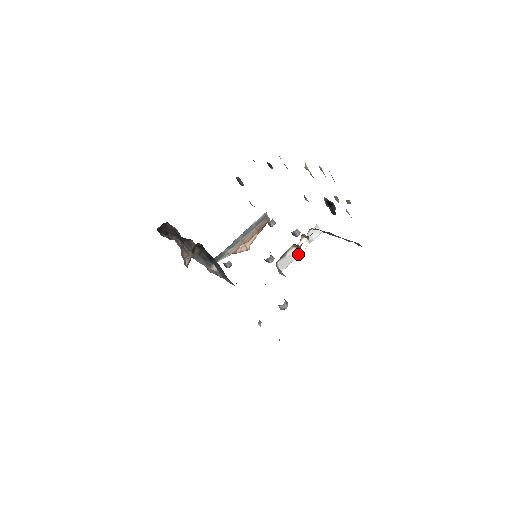
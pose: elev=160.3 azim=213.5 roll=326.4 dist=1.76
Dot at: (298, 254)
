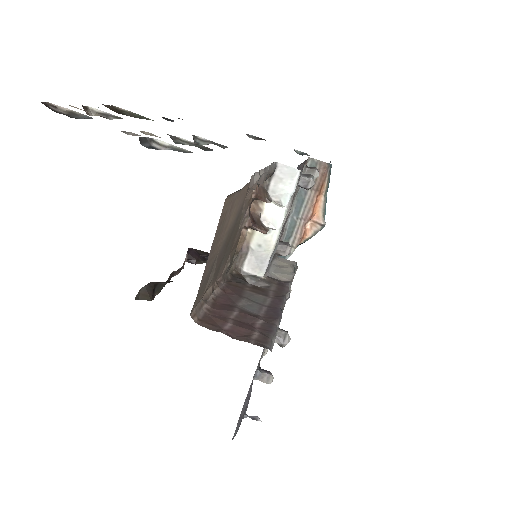
Dot at: (275, 234)
